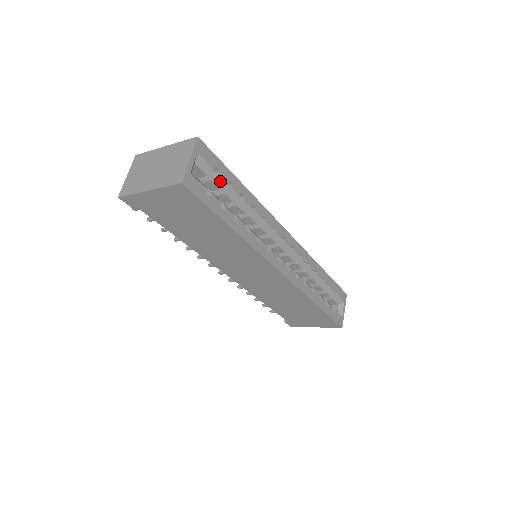
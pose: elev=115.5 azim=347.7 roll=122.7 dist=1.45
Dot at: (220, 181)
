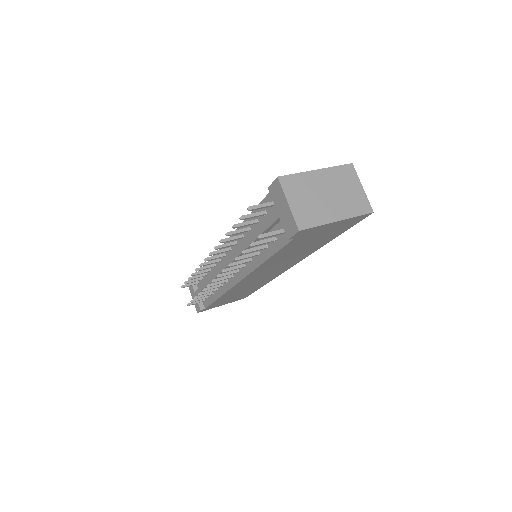
Dot at: occluded
